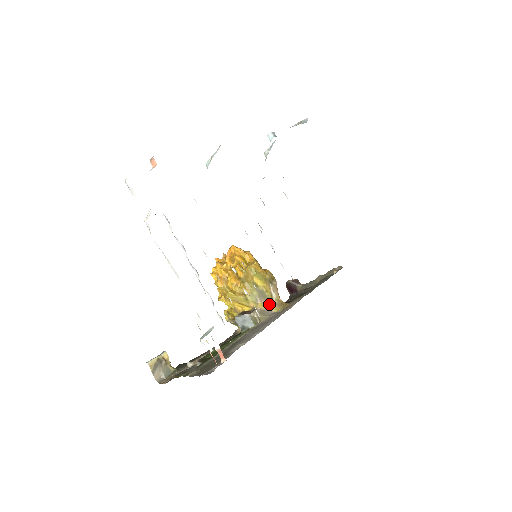
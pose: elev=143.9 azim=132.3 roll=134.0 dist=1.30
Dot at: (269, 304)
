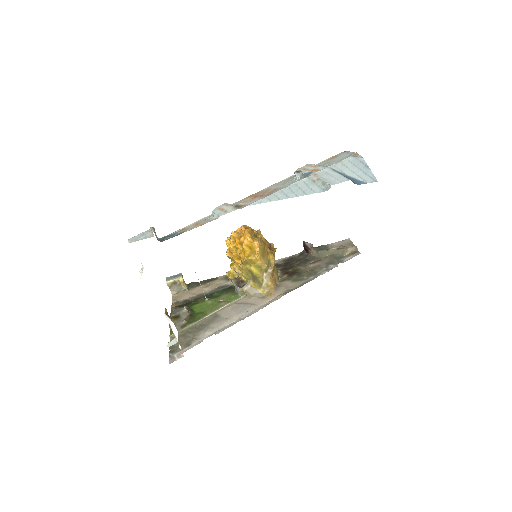
Dot at: (258, 285)
